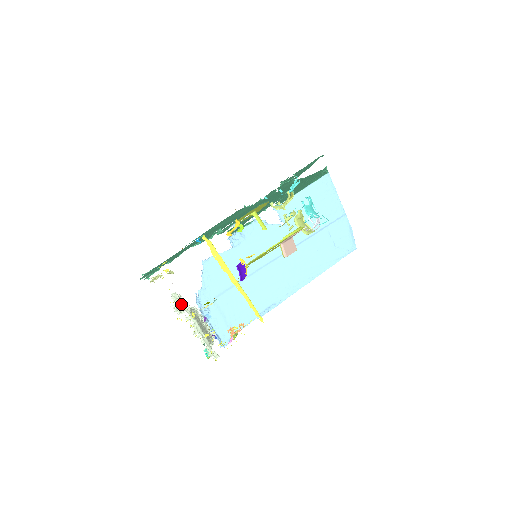
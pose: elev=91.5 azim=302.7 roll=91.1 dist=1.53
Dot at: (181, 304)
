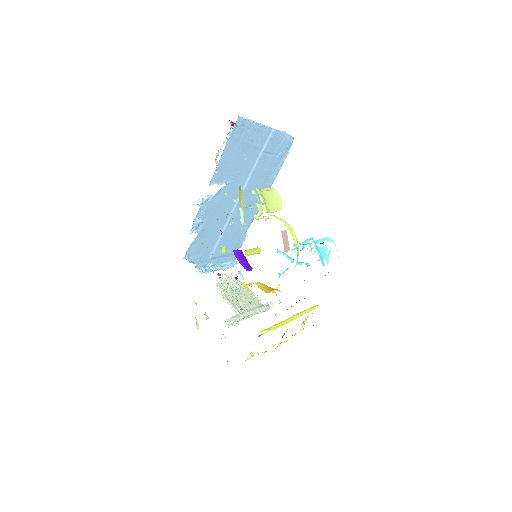
Dot at: (237, 322)
